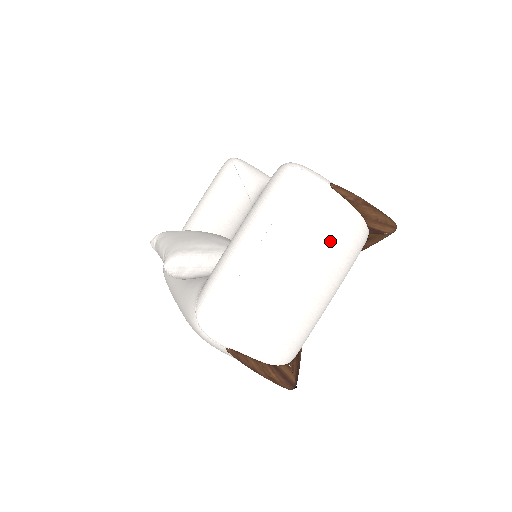
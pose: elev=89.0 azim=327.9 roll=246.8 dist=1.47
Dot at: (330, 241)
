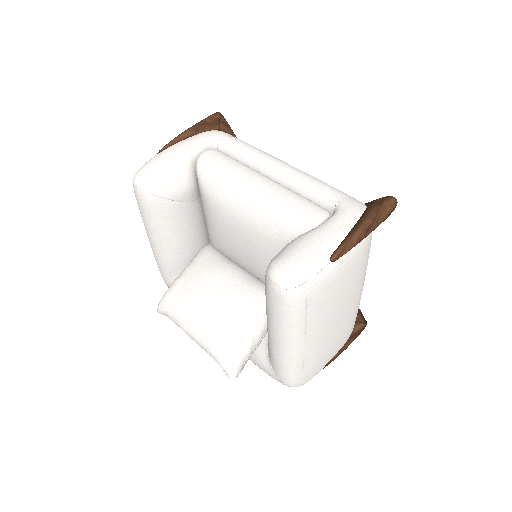
Dot at: (353, 279)
